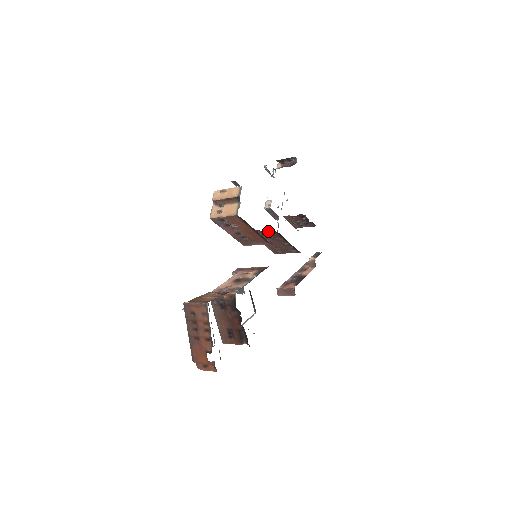
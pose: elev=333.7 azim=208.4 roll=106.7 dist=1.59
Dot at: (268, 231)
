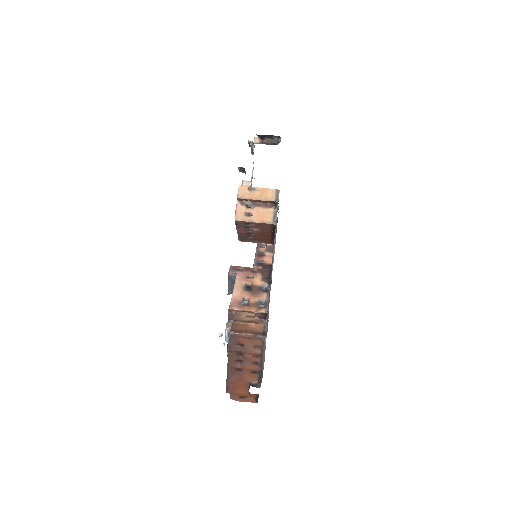
Dot at: occluded
